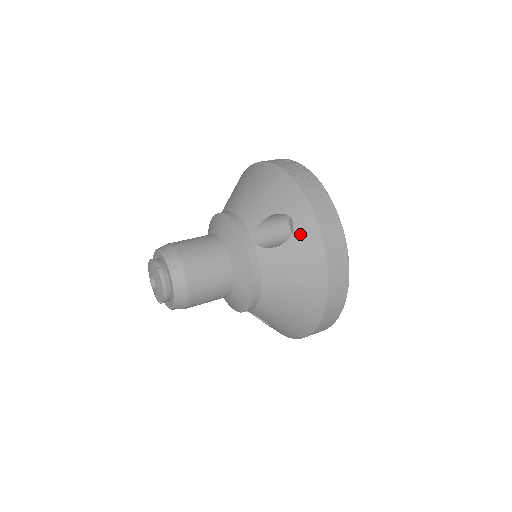
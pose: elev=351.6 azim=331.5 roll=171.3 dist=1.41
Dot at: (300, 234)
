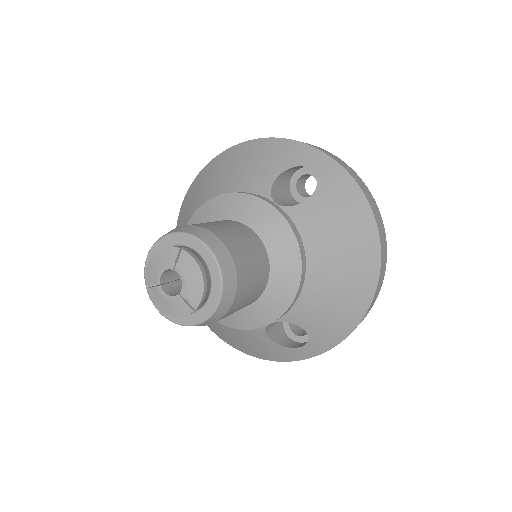
Dot at: (326, 178)
